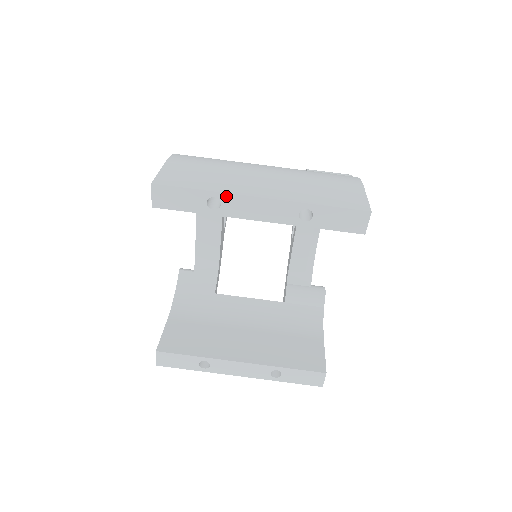
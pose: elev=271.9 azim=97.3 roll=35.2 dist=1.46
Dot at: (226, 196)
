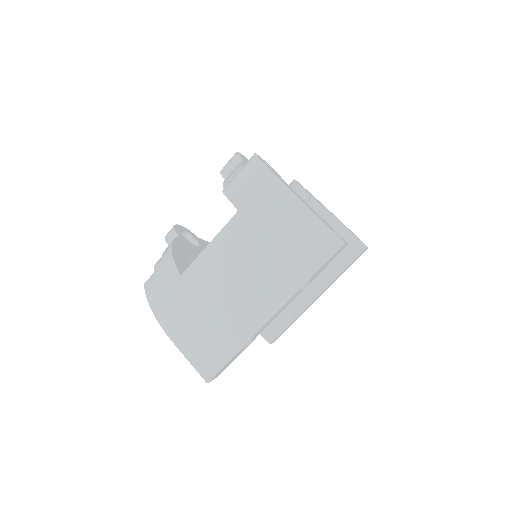
Dot at: (252, 338)
